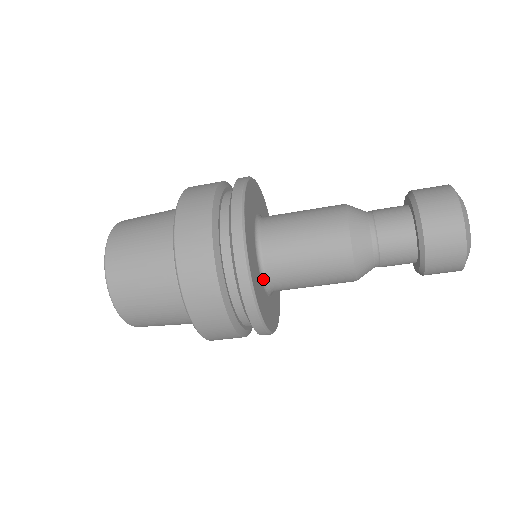
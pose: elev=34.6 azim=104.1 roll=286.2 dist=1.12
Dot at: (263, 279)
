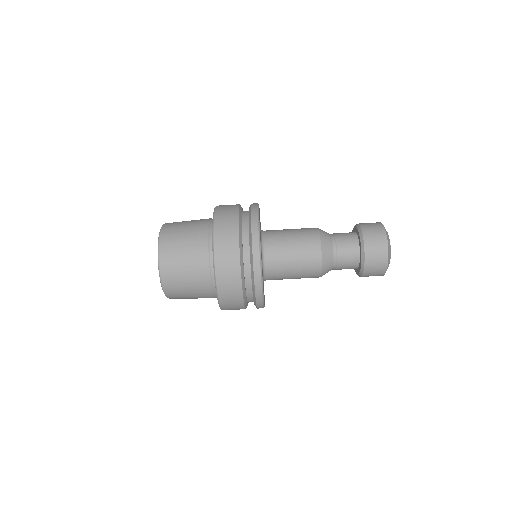
Dot at: (264, 276)
